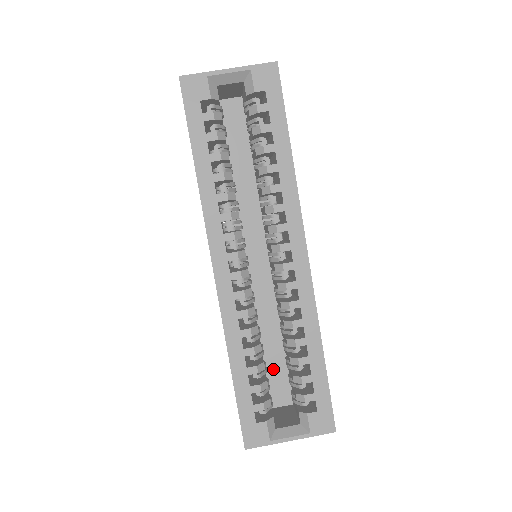
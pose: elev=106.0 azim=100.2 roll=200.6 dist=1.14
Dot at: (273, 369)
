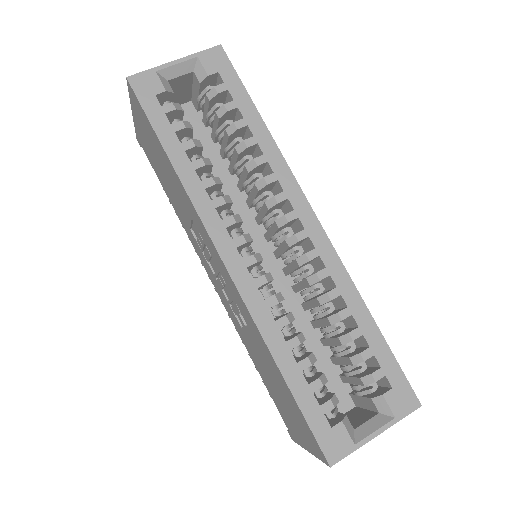
Dot at: occluded
